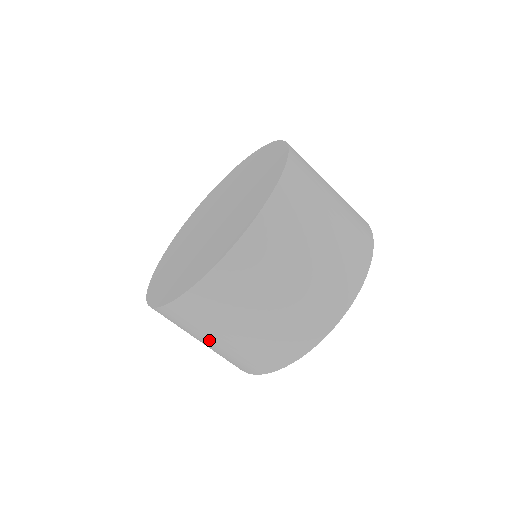
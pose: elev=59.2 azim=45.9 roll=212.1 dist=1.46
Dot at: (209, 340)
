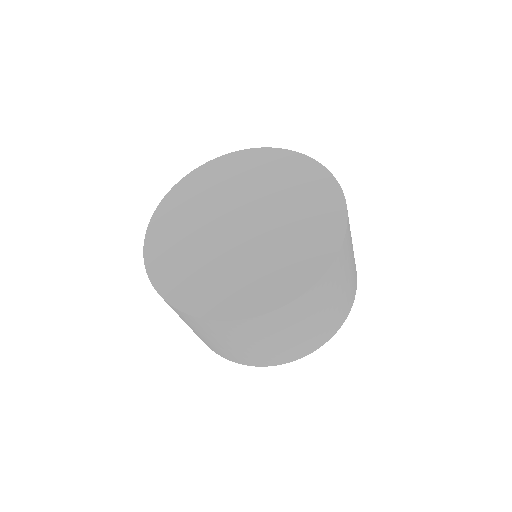
Dot at: occluded
